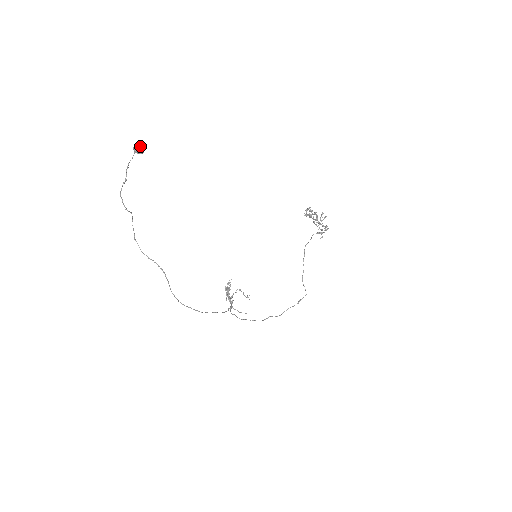
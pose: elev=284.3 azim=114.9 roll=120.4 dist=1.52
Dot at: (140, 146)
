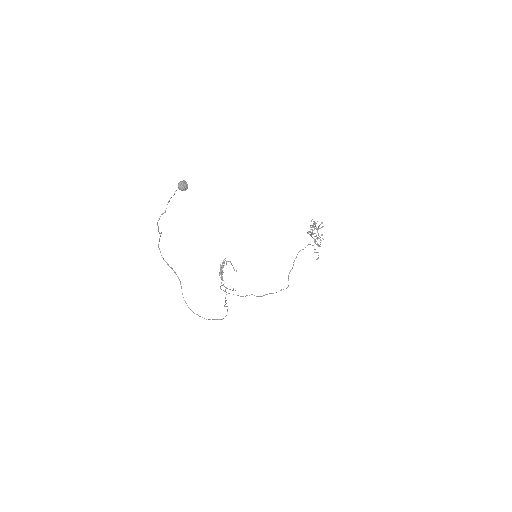
Dot at: (185, 185)
